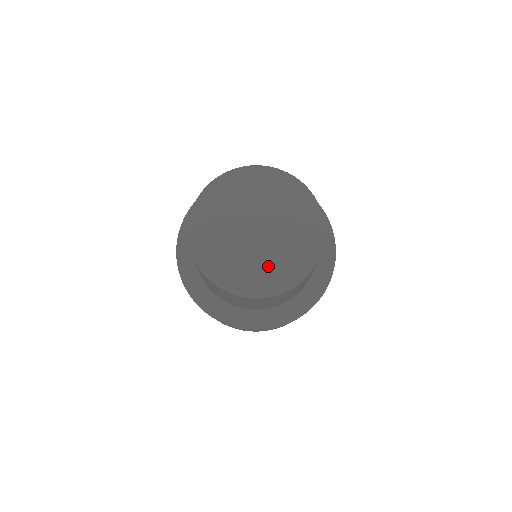
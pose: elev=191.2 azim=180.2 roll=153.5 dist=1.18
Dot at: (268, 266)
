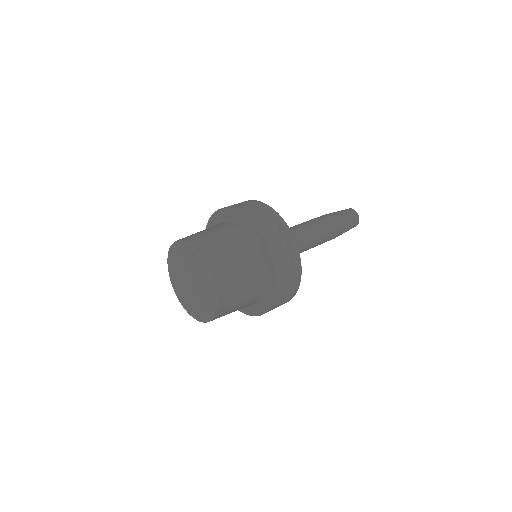
Dot at: (192, 304)
